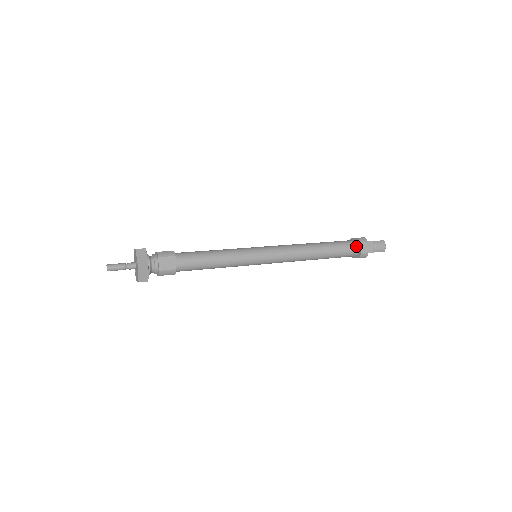
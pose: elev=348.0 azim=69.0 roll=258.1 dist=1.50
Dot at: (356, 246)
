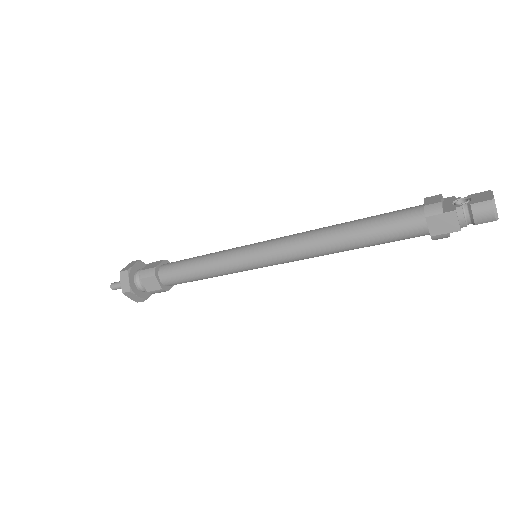
Dot at: (420, 223)
